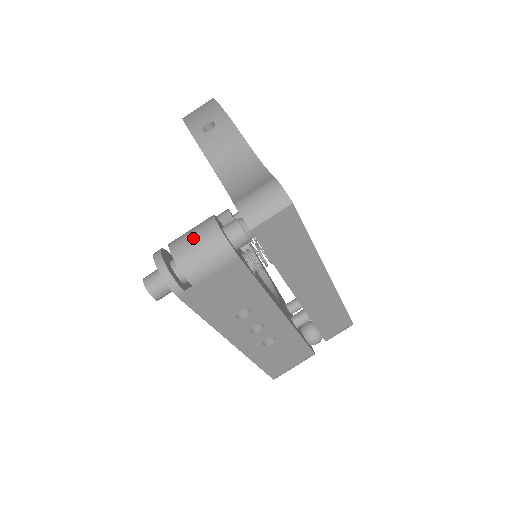
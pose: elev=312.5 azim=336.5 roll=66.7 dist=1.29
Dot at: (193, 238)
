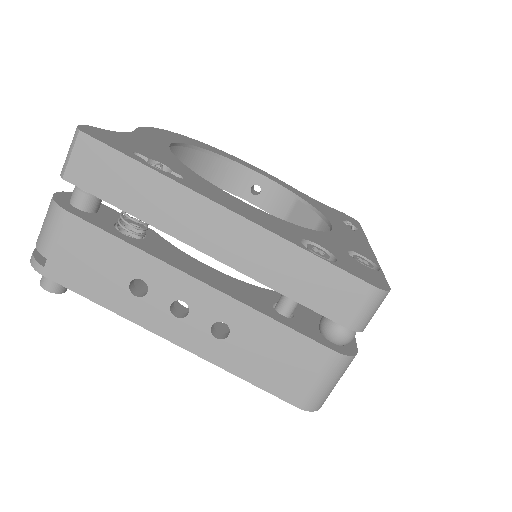
Dot at: occluded
